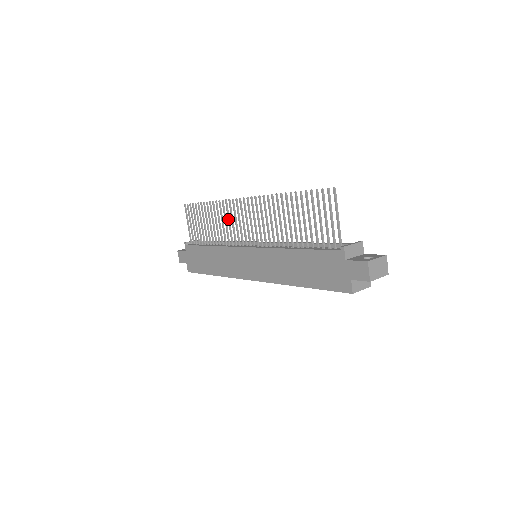
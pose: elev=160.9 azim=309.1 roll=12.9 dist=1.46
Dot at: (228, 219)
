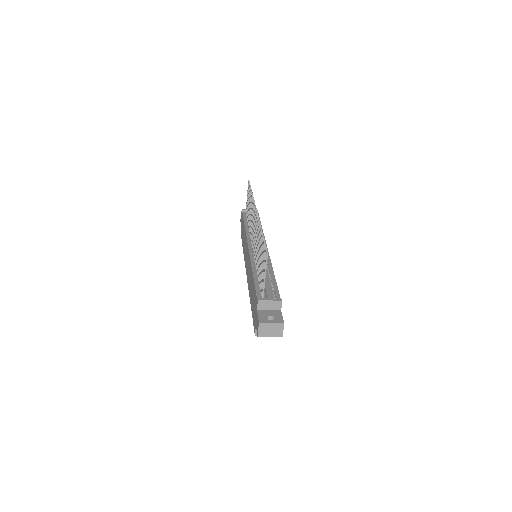
Dot at: occluded
